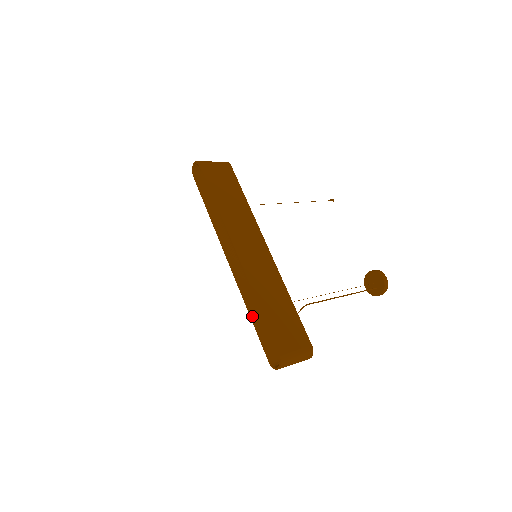
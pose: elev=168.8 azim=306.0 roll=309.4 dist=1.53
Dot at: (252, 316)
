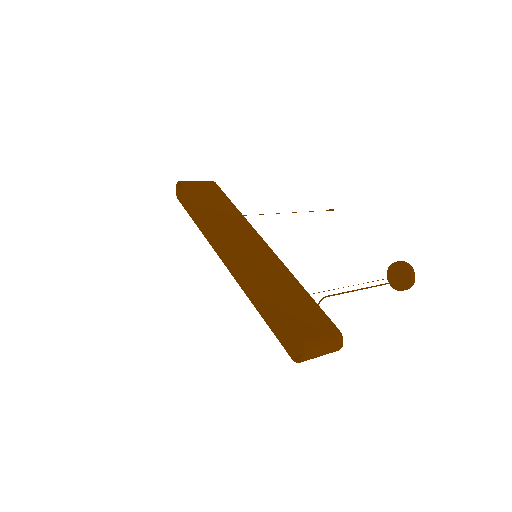
Dot at: (262, 313)
